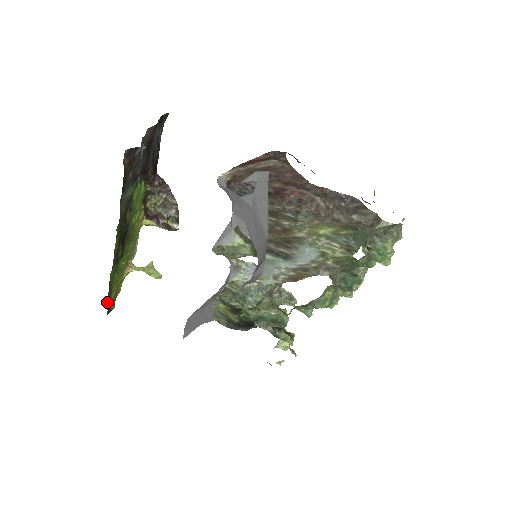
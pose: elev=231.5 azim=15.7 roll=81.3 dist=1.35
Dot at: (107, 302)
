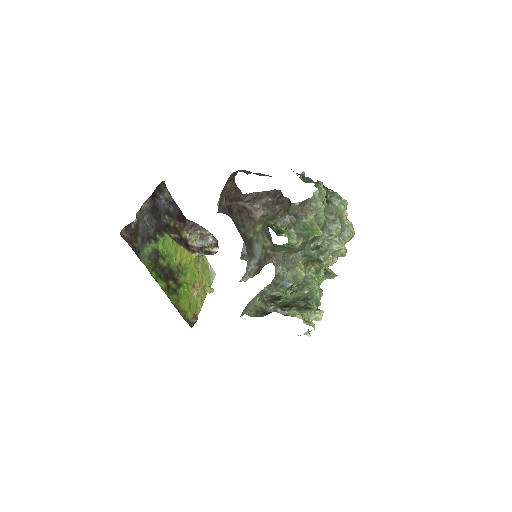
Dot at: (185, 319)
